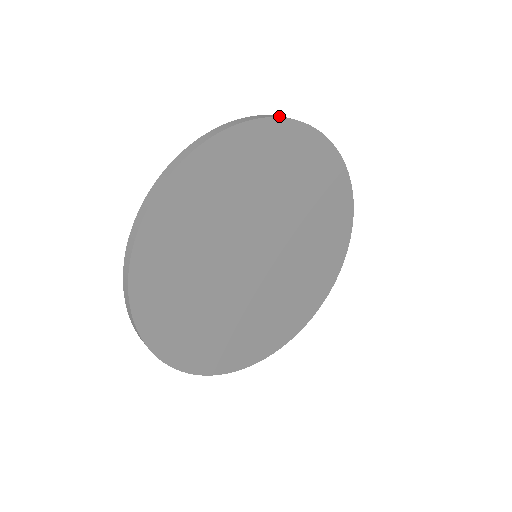
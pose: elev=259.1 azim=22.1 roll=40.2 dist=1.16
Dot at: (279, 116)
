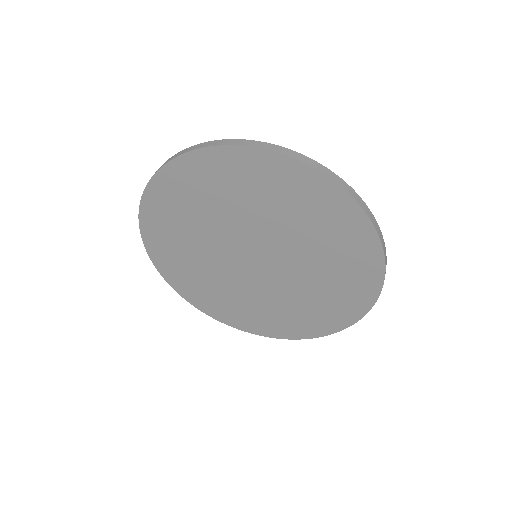
Dot at: (209, 143)
